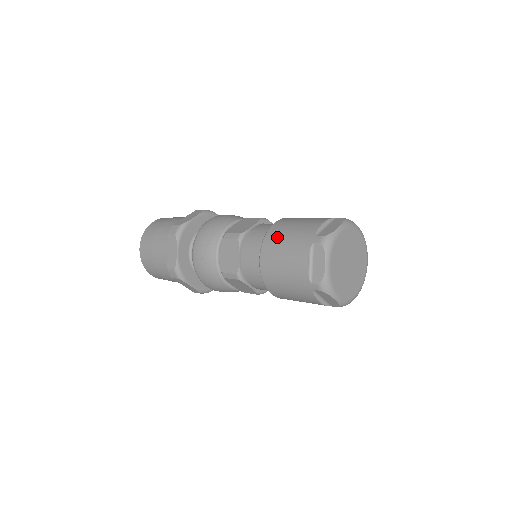
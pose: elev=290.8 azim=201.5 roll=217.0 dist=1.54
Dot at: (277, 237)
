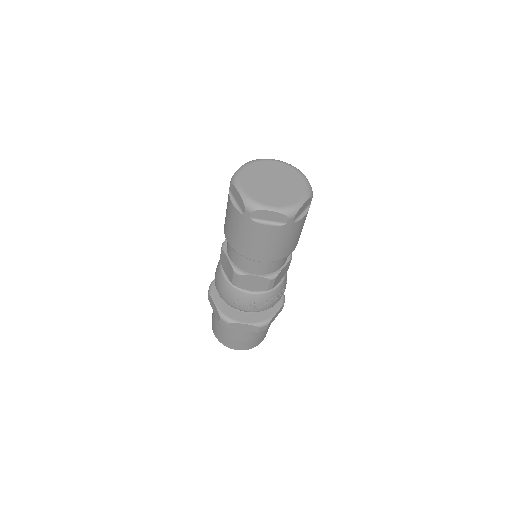
Dot at: occluded
